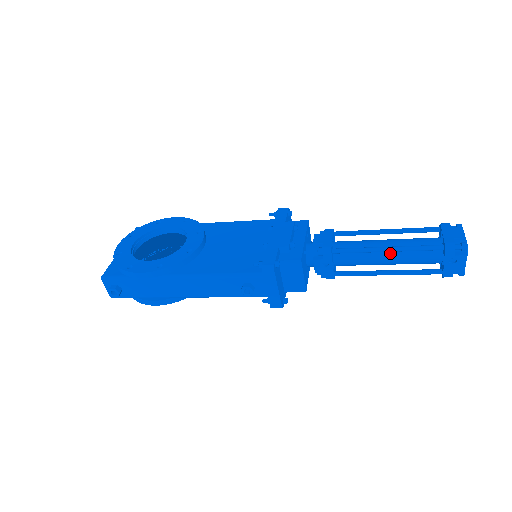
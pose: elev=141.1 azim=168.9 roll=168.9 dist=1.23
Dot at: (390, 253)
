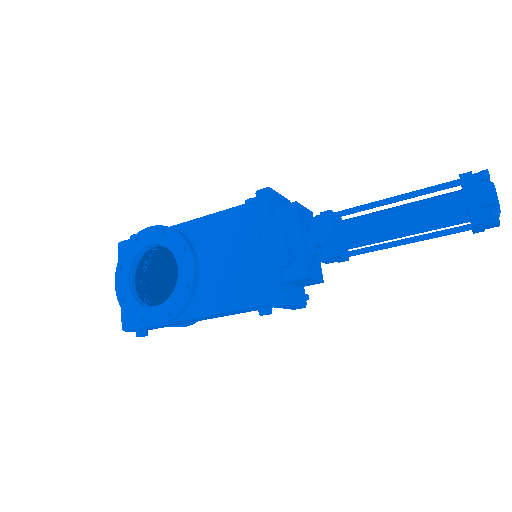
Dot at: occluded
